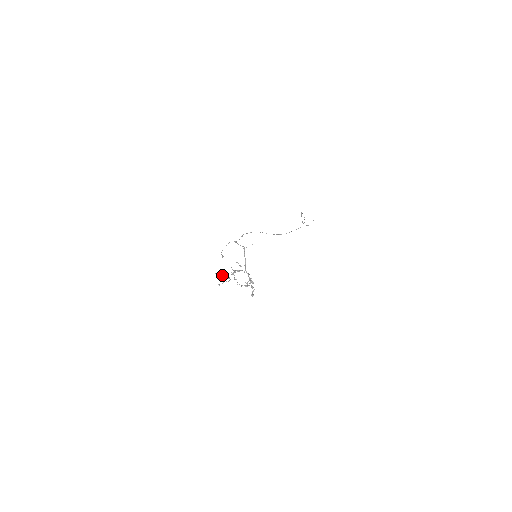
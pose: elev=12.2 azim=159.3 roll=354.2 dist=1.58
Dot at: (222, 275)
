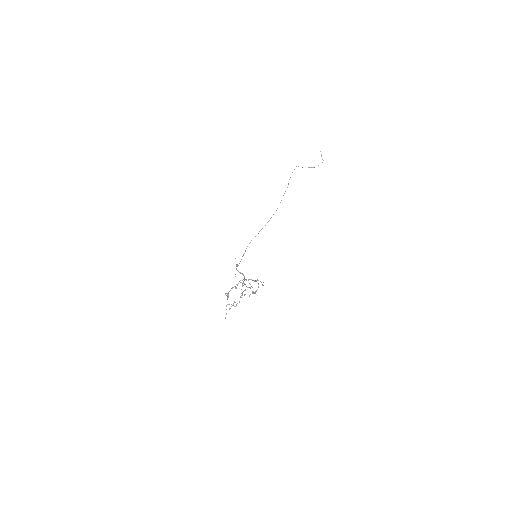
Dot at: (239, 302)
